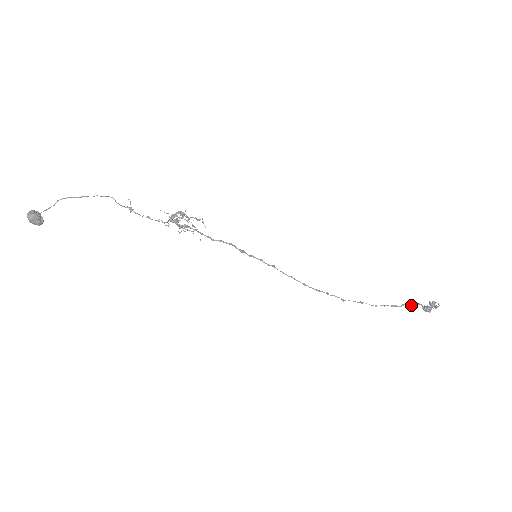
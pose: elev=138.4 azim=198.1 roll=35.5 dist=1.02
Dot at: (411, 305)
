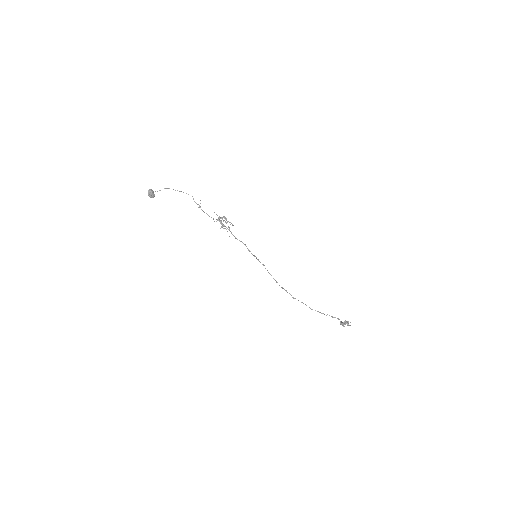
Dot at: (332, 317)
